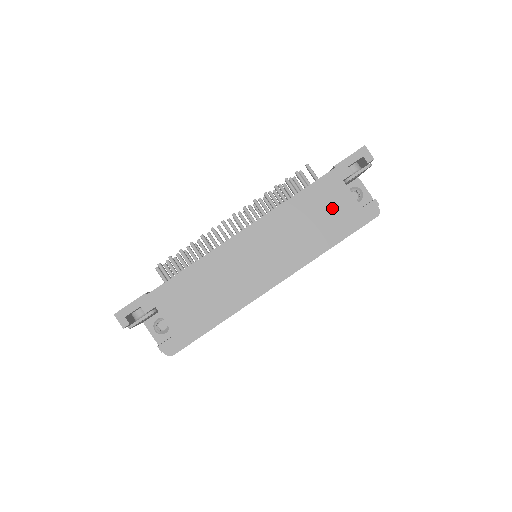
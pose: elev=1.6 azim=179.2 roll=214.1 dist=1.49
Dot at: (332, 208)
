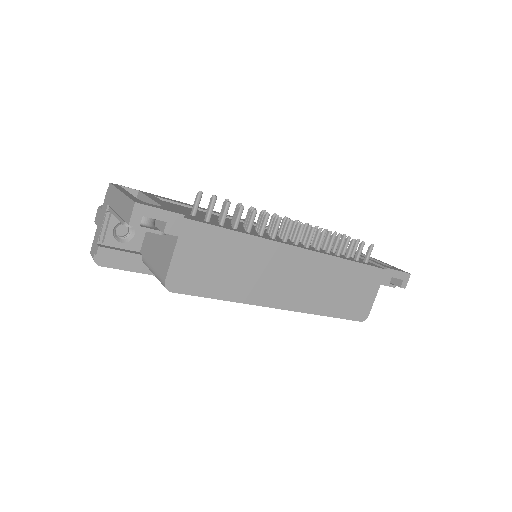
Dot at: (358, 295)
